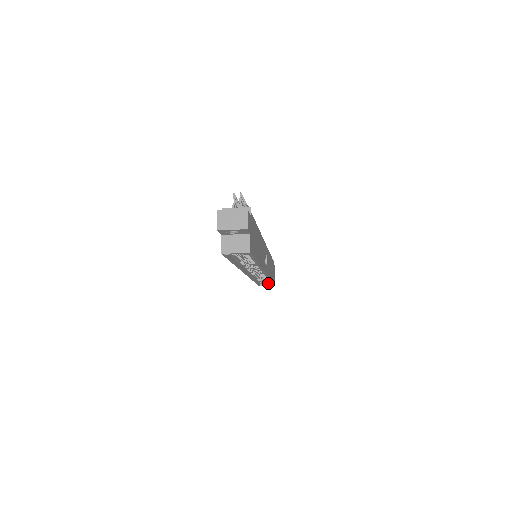
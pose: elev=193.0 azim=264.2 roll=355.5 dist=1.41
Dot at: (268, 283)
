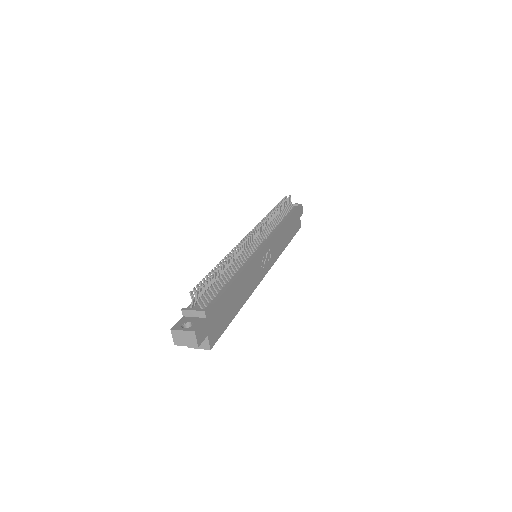
Dot at: occluded
